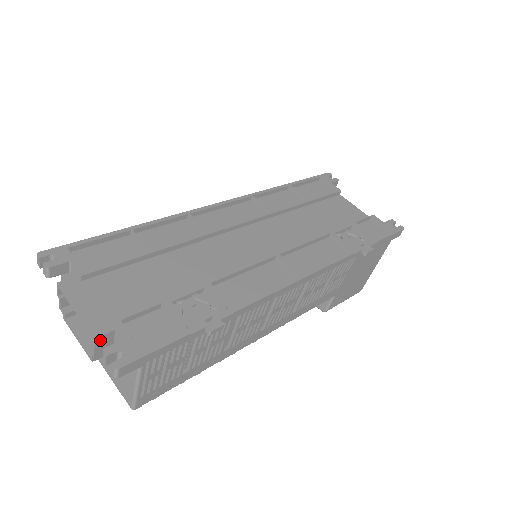
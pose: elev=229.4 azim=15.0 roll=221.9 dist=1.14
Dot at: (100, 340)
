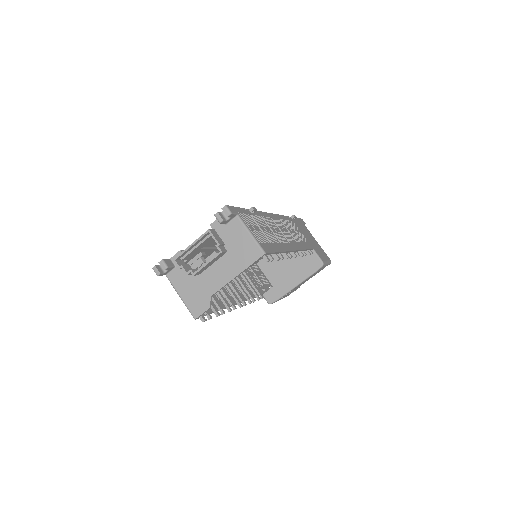
Dot at: (212, 233)
